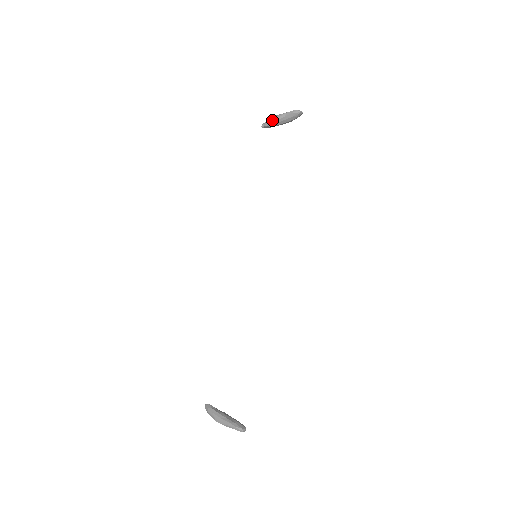
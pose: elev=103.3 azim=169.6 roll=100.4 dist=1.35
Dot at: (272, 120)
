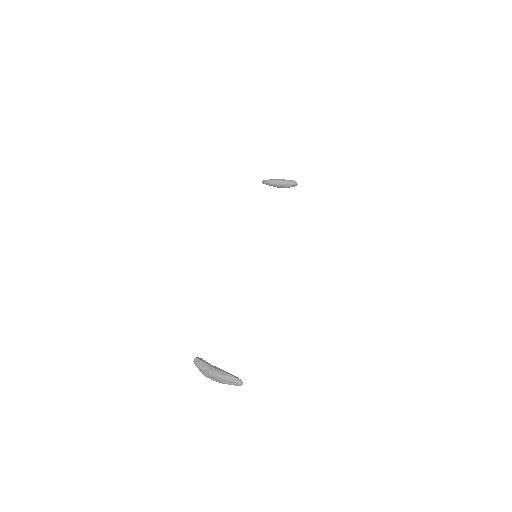
Dot at: (274, 180)
